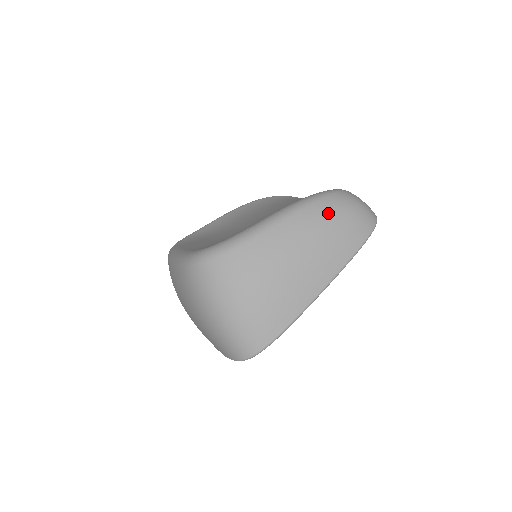
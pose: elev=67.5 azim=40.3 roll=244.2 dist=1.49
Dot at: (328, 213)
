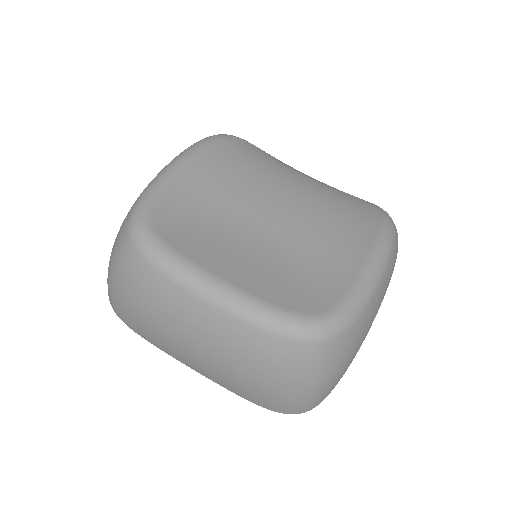
Dot at: occluded
